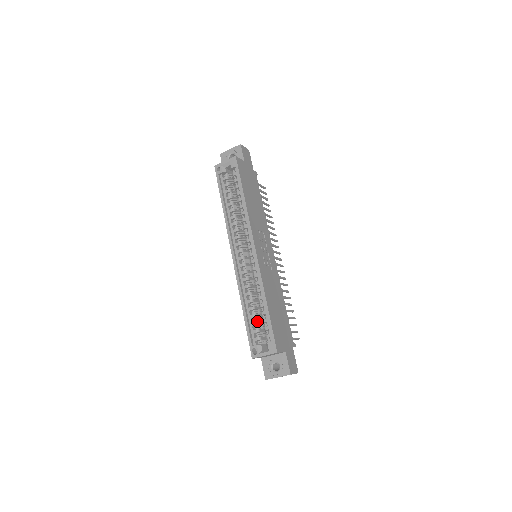
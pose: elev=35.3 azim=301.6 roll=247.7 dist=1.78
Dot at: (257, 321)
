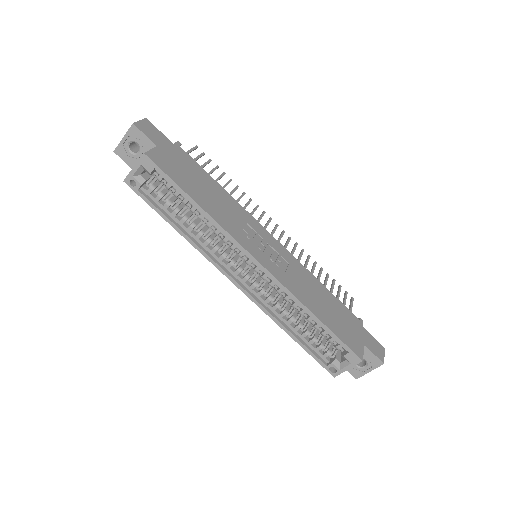
Dot at: (314, 336)
